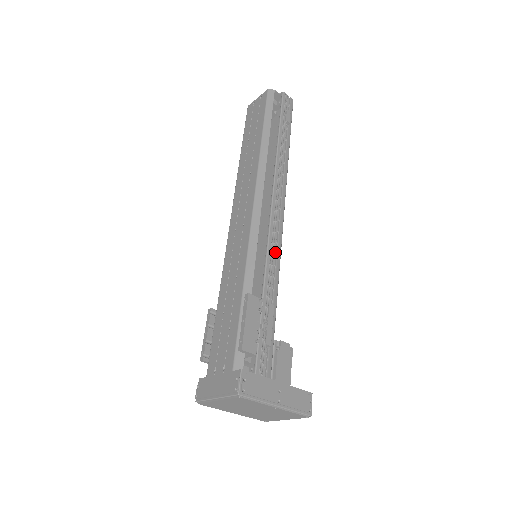
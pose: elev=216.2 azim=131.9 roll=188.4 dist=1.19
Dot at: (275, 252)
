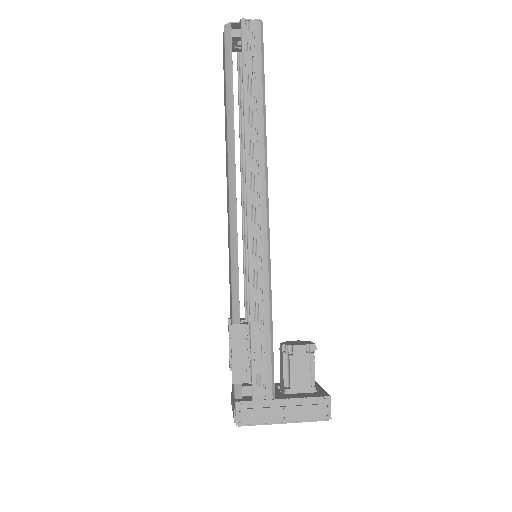
Dot at: (261, 260)
